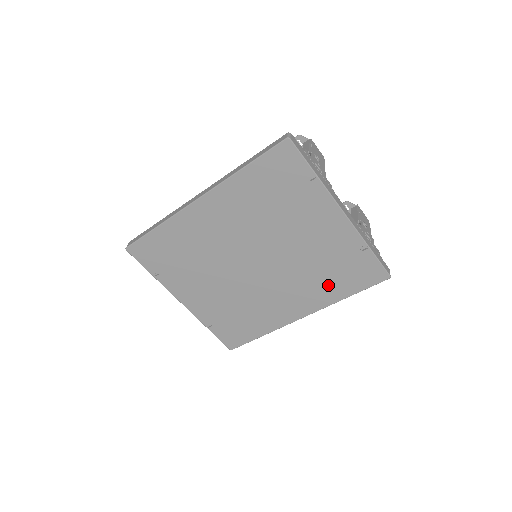
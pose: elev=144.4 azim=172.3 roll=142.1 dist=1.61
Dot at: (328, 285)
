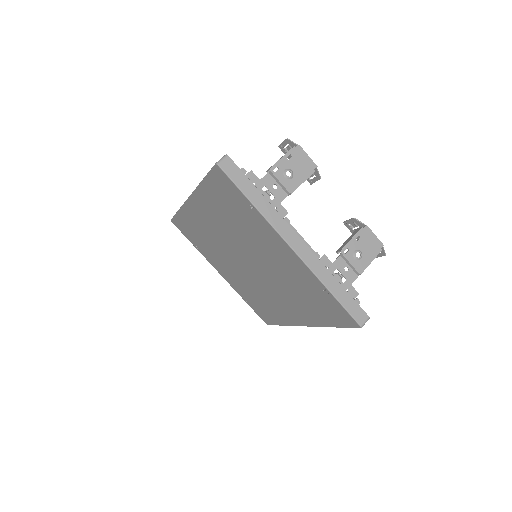
Dot at: (310, 308)
